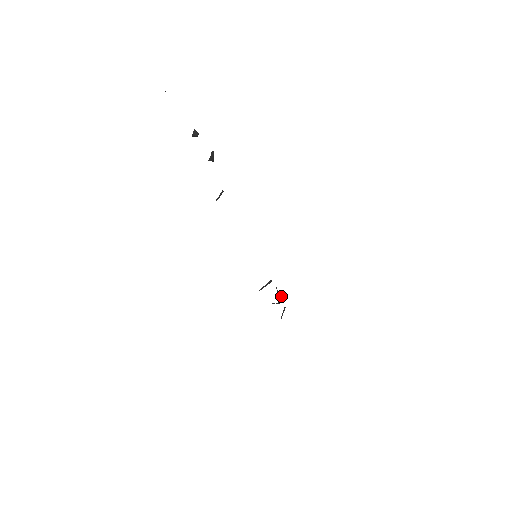
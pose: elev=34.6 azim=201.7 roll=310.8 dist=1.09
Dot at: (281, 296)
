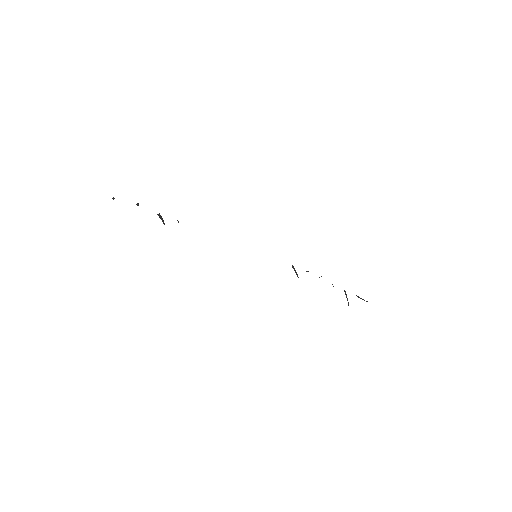
Dot at: occluded
